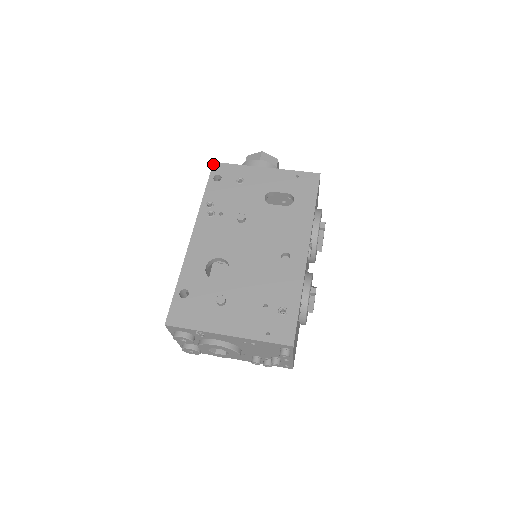
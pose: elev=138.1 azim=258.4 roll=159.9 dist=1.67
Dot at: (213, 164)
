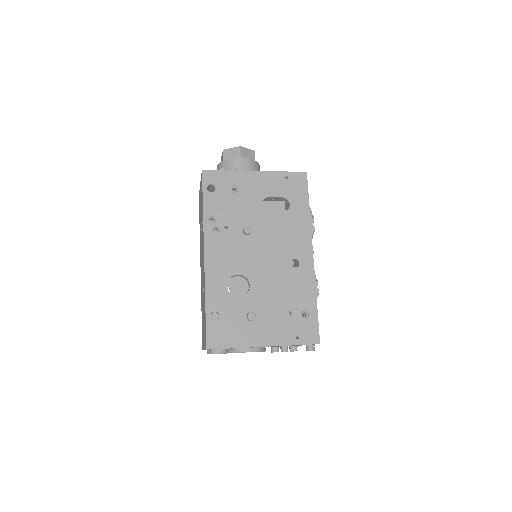
Dot at: (202, 172)
